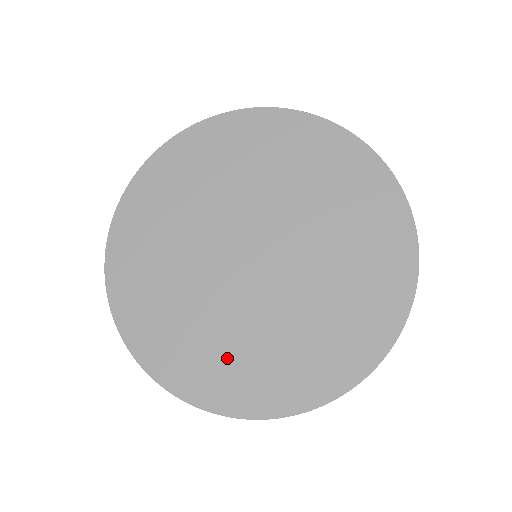
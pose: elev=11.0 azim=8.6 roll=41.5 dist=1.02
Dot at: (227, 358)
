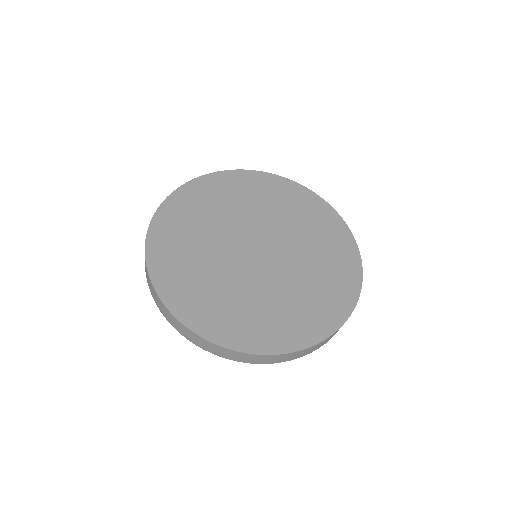
Dot at: (218, 302)
